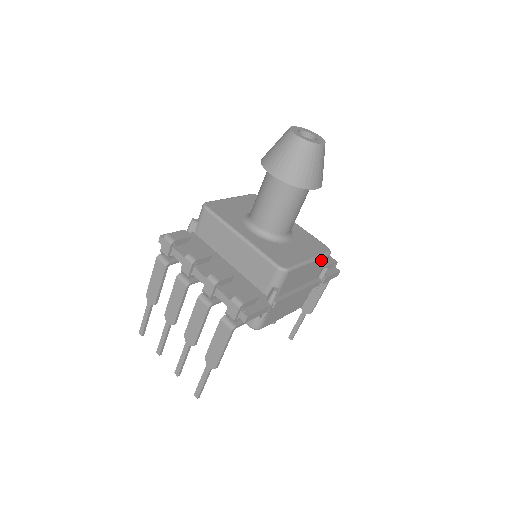
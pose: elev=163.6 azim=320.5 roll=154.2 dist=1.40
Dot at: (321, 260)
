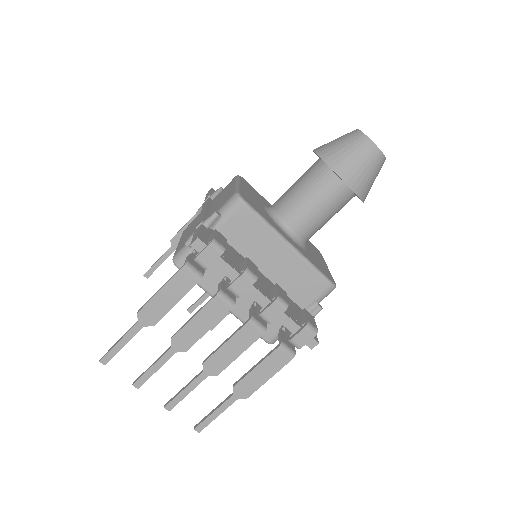
Dot at: occluded
